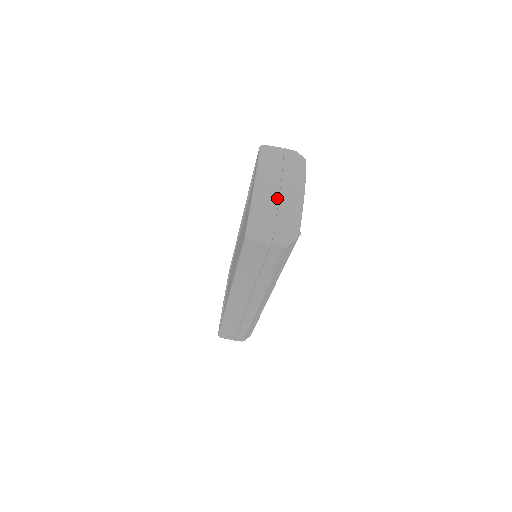
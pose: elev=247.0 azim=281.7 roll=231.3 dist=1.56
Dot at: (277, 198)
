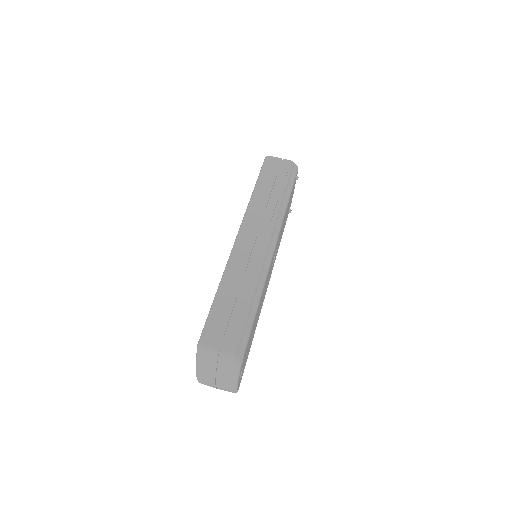
Dot at: occluded
